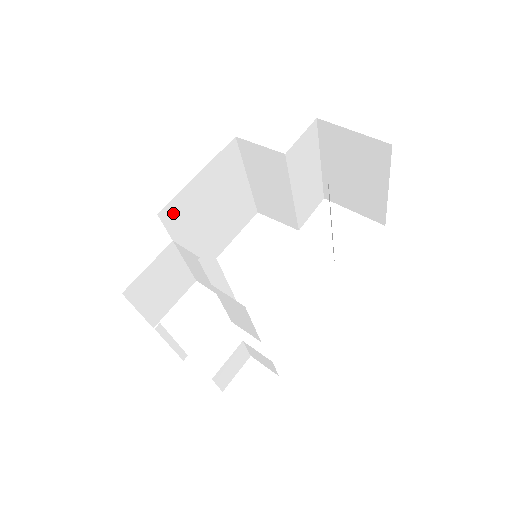
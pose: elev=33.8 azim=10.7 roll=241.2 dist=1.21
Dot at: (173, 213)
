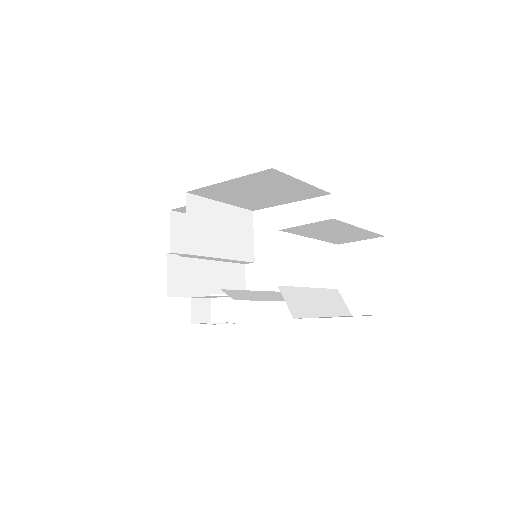
Dot at: (205, 192)
